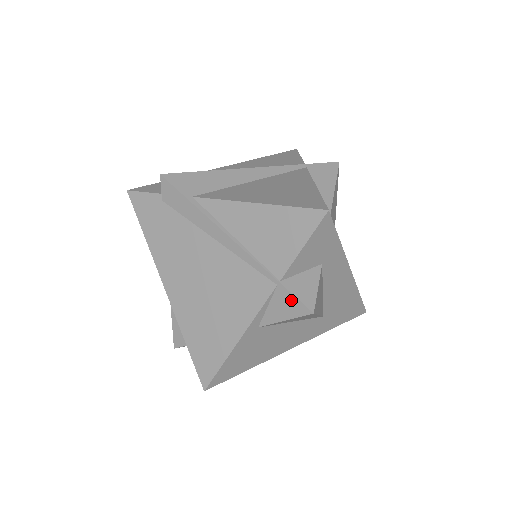
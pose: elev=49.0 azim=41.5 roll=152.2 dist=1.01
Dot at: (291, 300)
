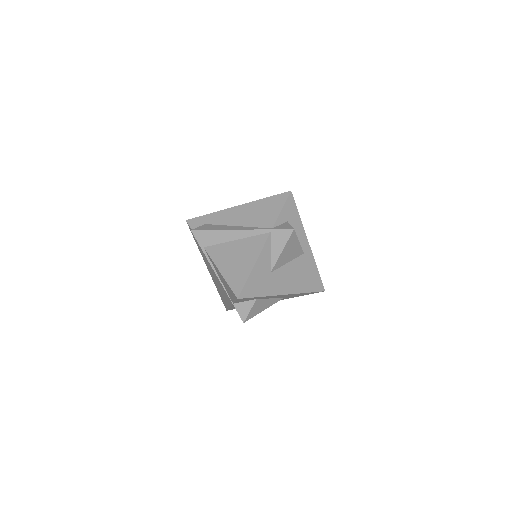
Dot at: (238, 312)
